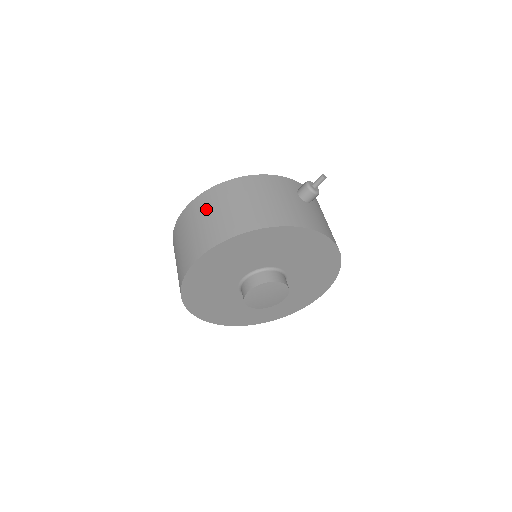
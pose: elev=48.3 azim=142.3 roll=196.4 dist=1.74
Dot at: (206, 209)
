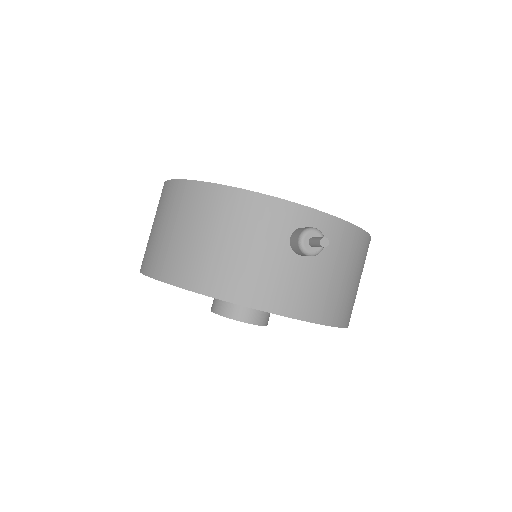
Dot at: (167, 211)
